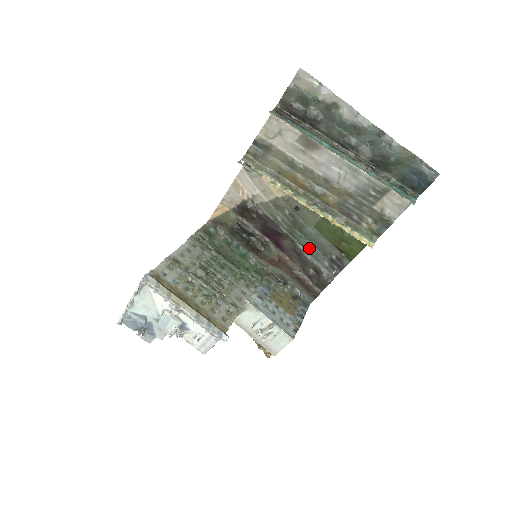
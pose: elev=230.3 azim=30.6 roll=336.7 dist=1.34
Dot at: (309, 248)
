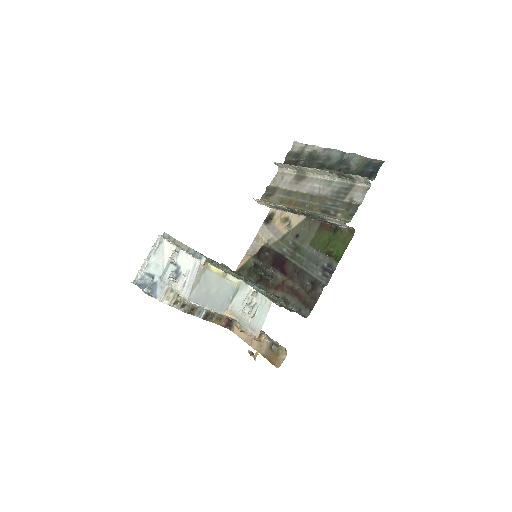
Dot at: (306, 264)
